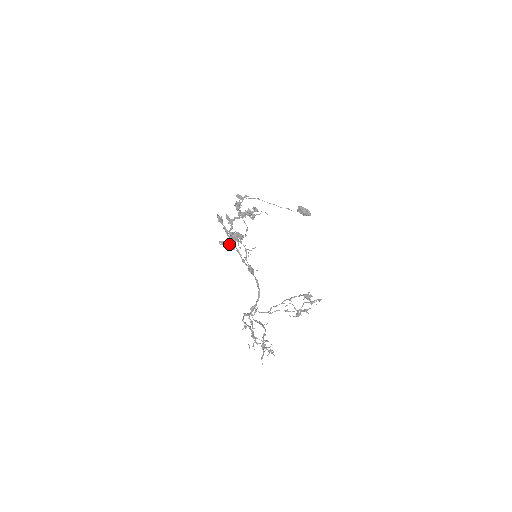
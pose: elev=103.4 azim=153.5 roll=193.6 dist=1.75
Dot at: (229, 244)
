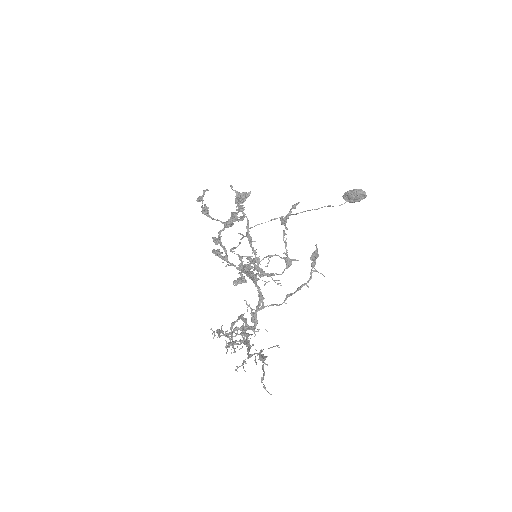
Dot at: occluded
